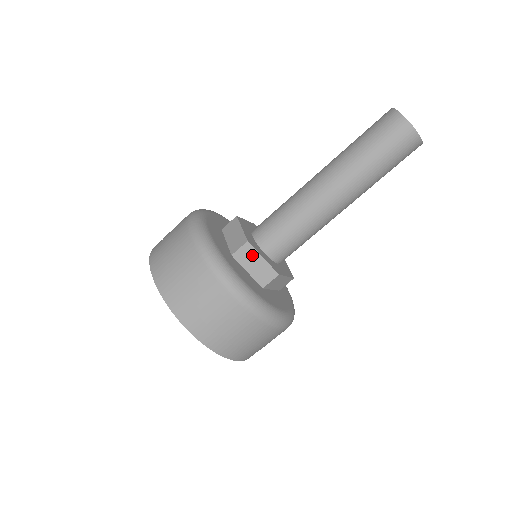
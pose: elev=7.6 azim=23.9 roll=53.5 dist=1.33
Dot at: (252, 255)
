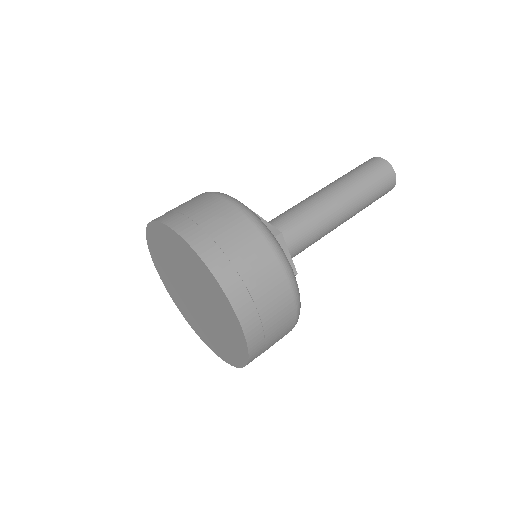
Dot at: occluded
